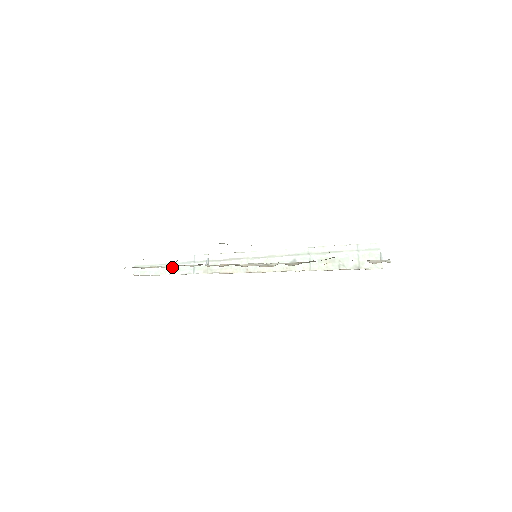
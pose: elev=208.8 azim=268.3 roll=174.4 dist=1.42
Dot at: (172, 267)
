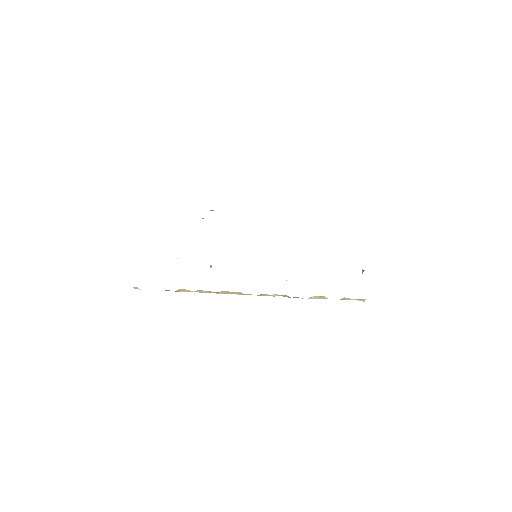
Dot at: occluded
